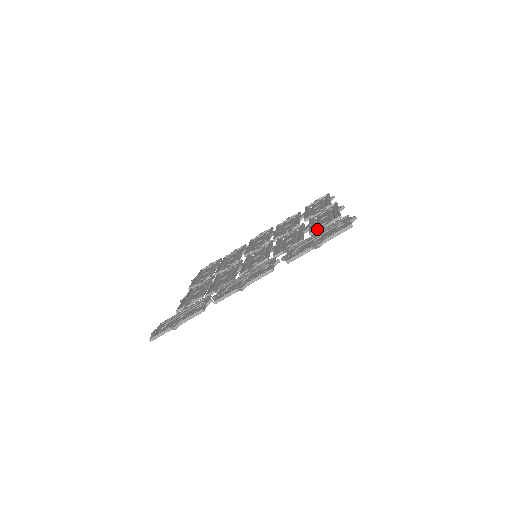
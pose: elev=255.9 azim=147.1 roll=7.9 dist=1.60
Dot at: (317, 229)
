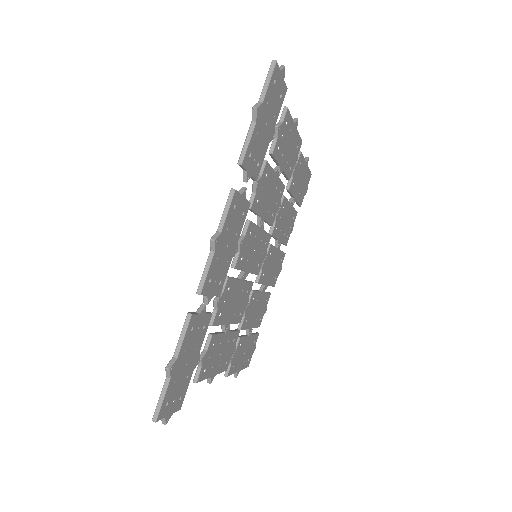
Dot at: occluded
